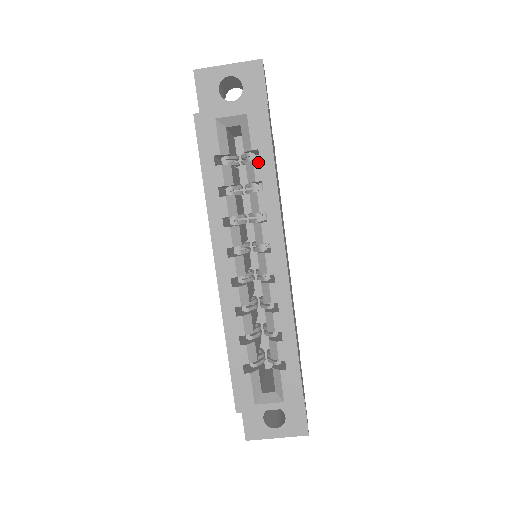
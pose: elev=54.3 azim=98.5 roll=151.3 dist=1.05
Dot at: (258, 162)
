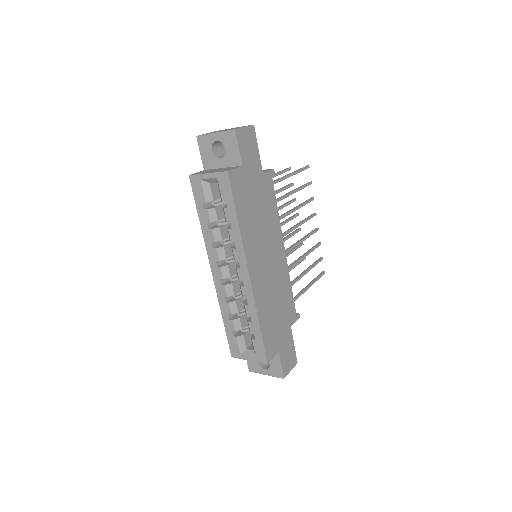
Dot at: (227, 210)
